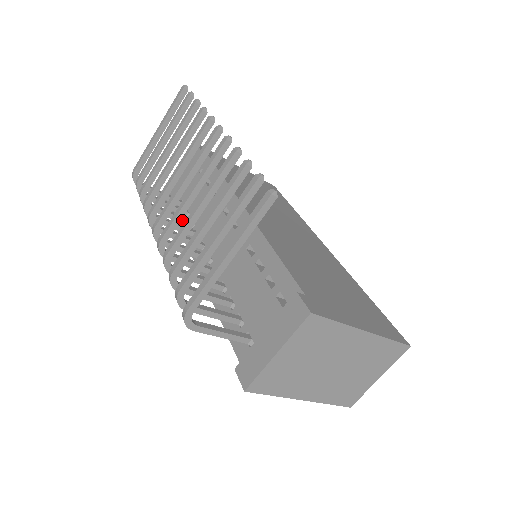
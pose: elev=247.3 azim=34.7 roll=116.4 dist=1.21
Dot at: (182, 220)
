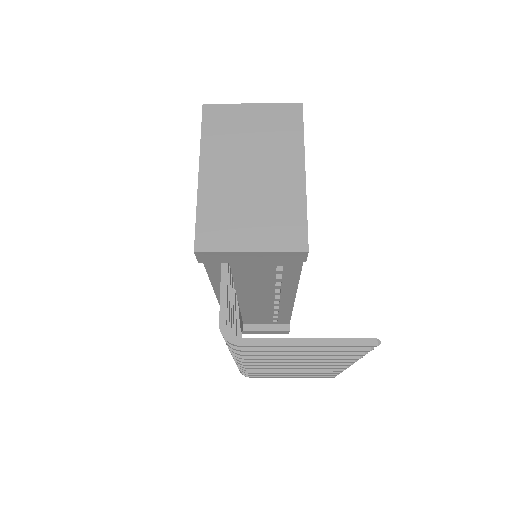
Dot at: (230, 293)
